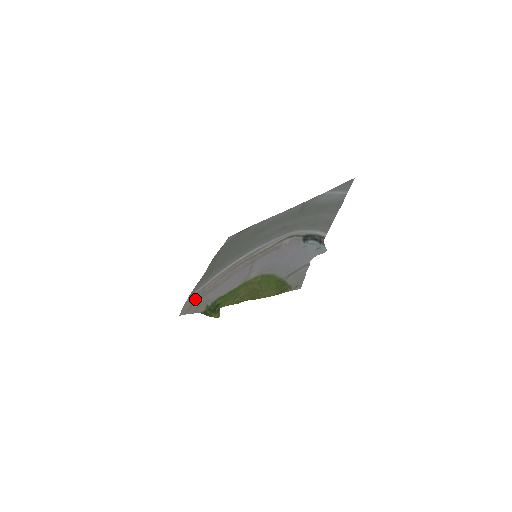
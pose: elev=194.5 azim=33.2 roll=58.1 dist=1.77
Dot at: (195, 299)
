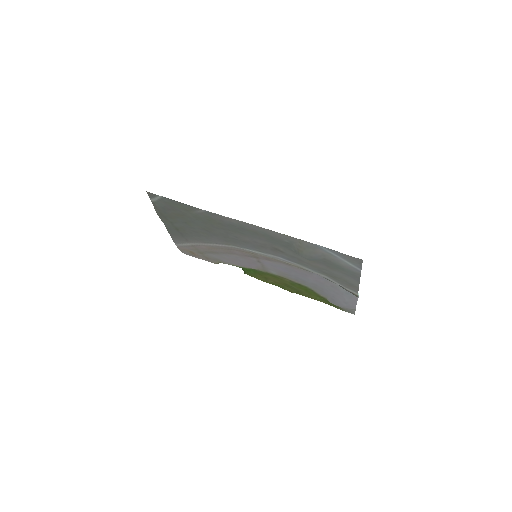
Dot at: (192, 251)
